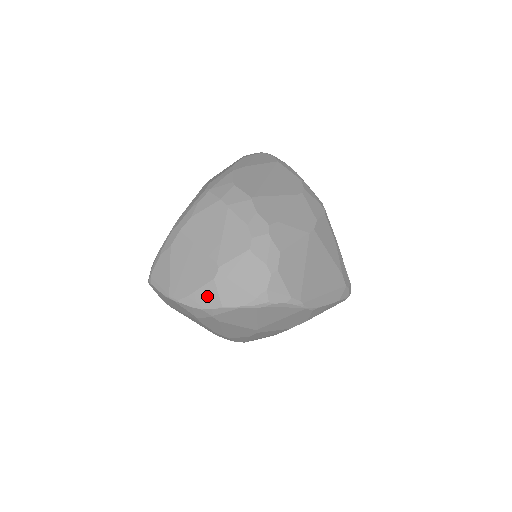
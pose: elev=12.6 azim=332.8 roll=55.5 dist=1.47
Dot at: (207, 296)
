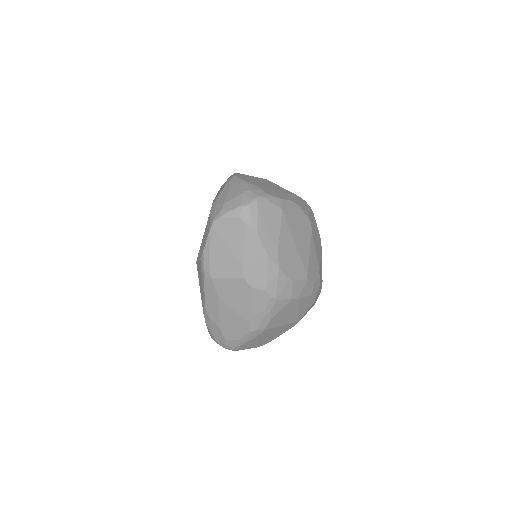
Dot at: occluded
